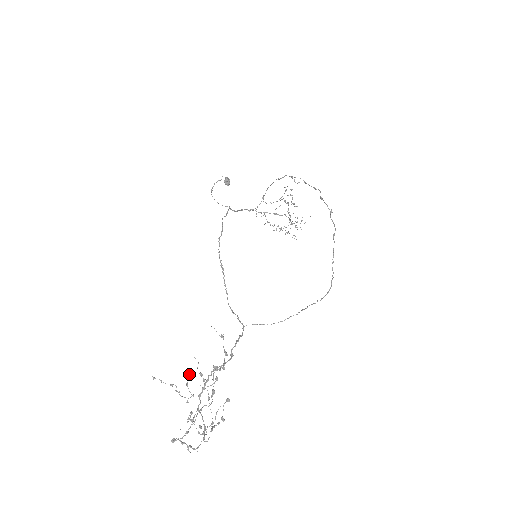
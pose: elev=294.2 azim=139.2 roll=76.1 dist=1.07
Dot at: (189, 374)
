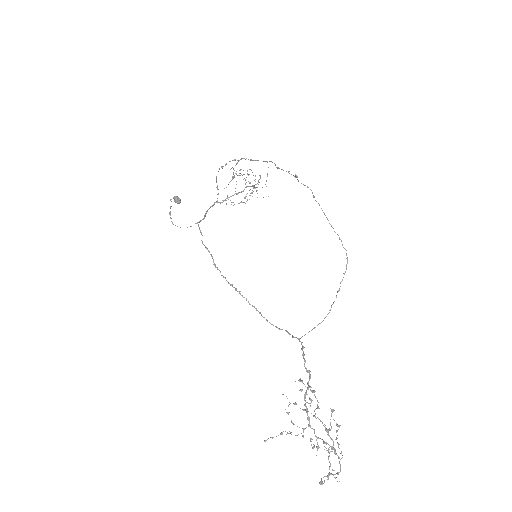
Dot at: (287, 413)
